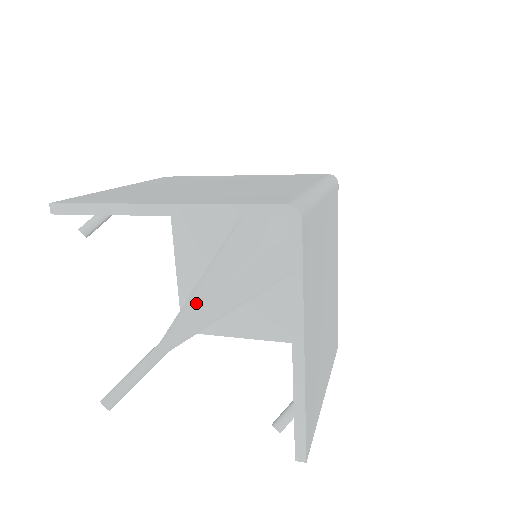
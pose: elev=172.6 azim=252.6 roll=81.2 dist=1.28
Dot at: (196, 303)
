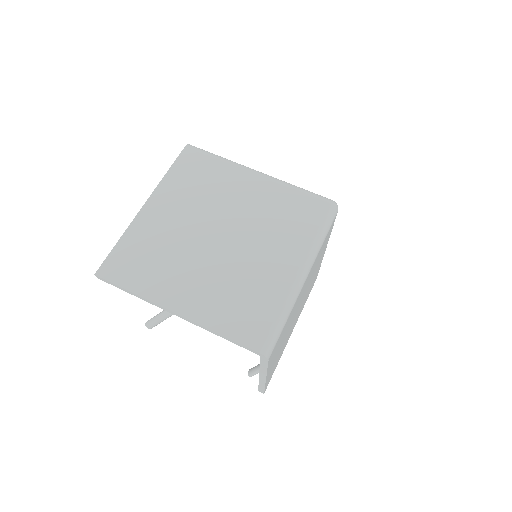
Dot at: occluded
